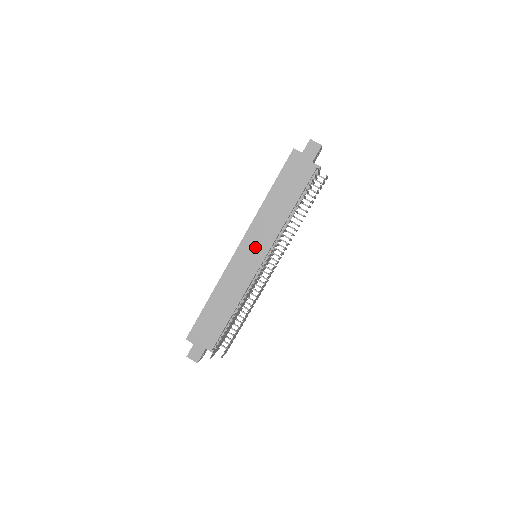
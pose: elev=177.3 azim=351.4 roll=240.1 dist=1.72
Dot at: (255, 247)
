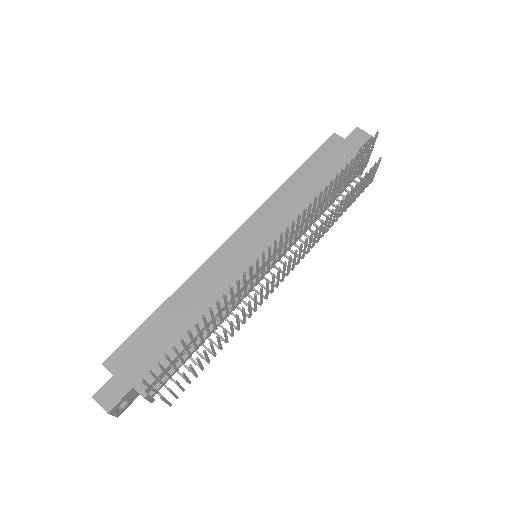
Dot at: (259, 238)
